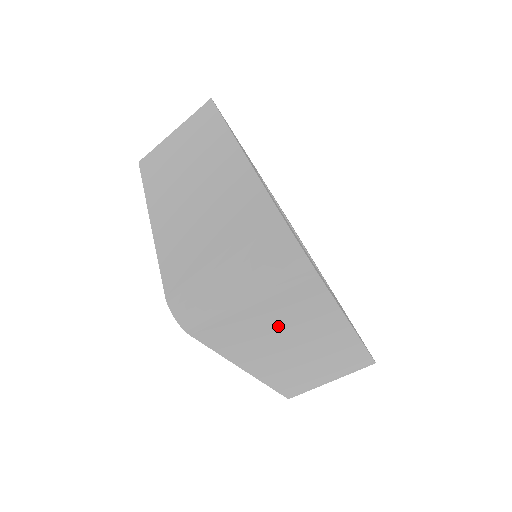
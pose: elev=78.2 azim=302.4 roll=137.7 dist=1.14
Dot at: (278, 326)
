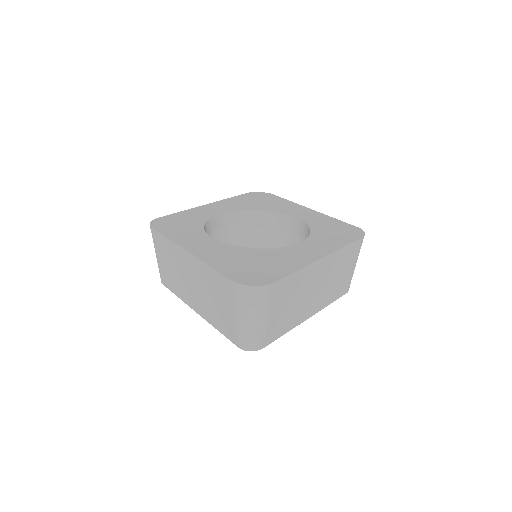
Dot at: (291, 302)
